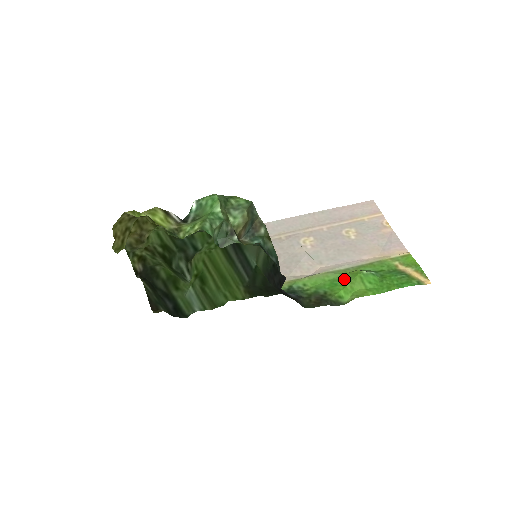
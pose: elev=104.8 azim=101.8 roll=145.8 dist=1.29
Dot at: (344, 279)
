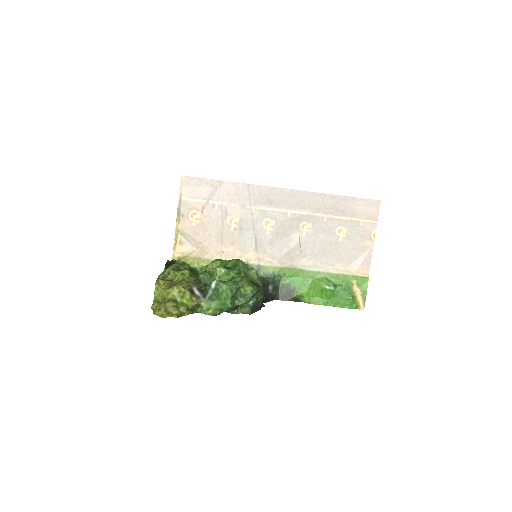
Dot at: (312, 283)
